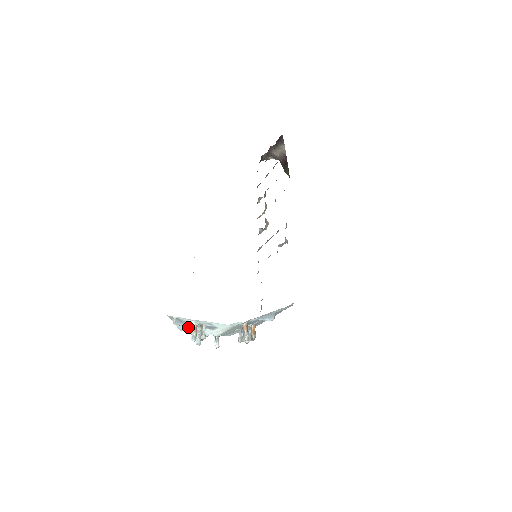
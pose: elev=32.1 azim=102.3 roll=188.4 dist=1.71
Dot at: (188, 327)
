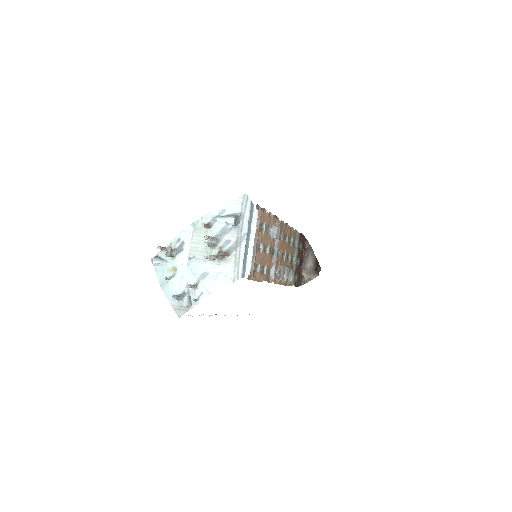
Dot at: (166, 270)
